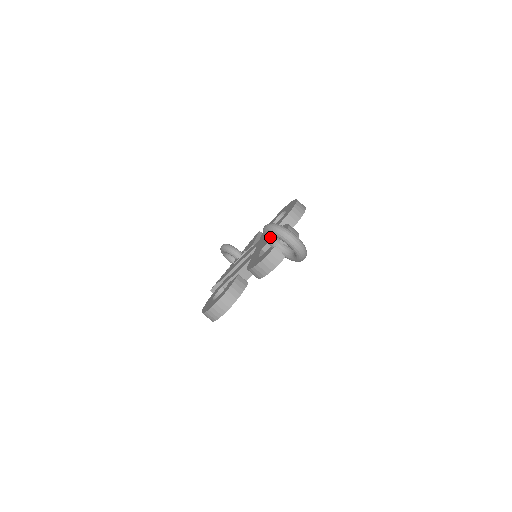
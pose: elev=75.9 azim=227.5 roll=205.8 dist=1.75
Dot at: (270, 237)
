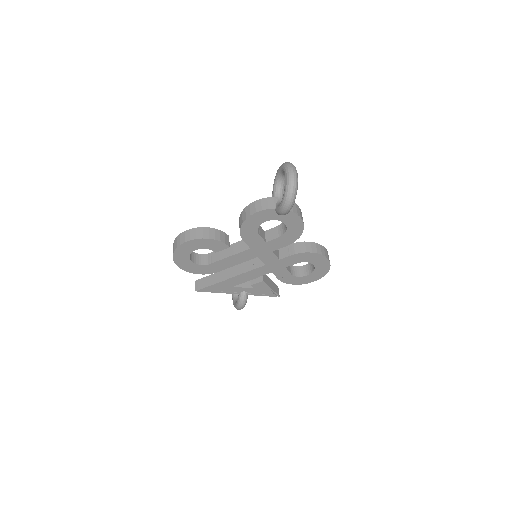
Dot at: (278, 184)
